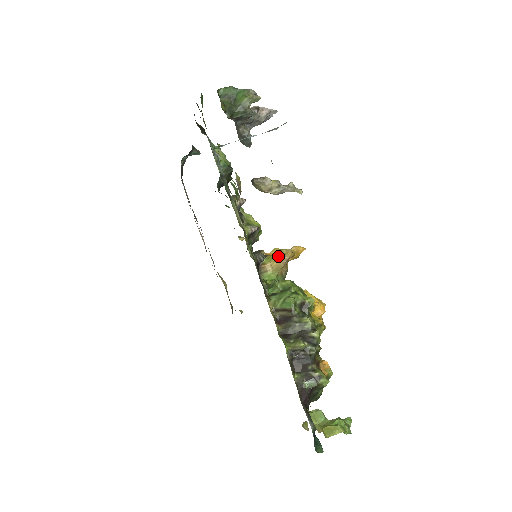
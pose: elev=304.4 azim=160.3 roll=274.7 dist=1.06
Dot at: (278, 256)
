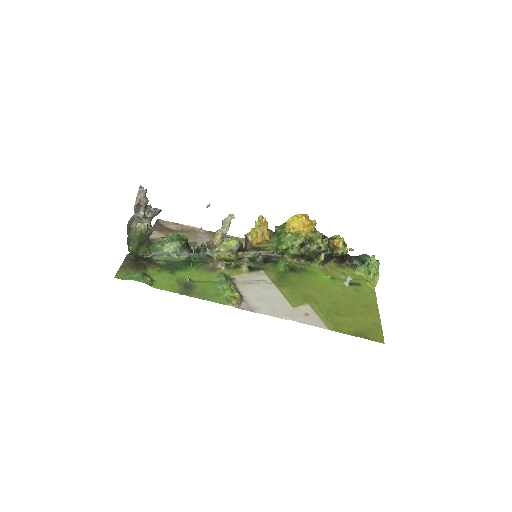
Dot at: (262, 241)
